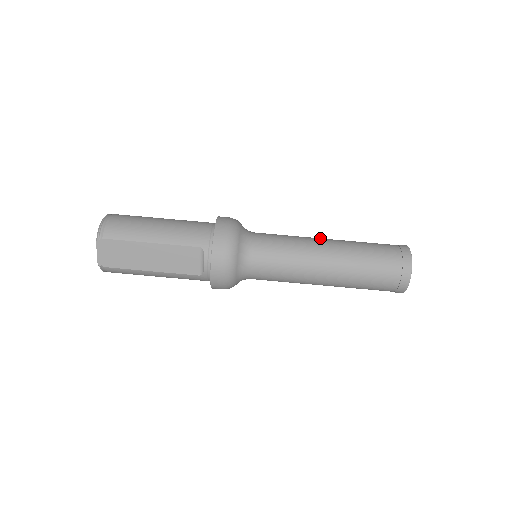
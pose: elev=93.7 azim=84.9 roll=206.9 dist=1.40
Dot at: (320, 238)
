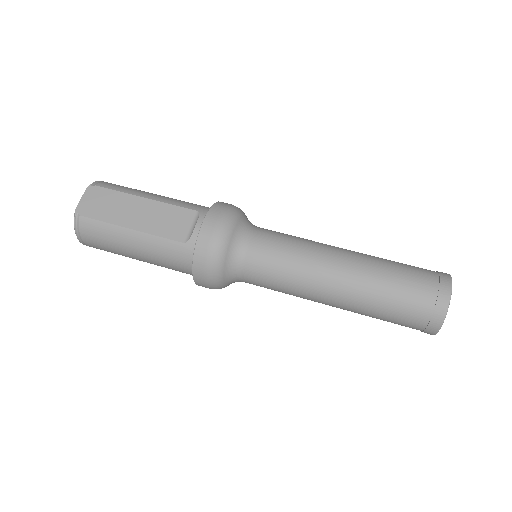
Dot at: occluded
